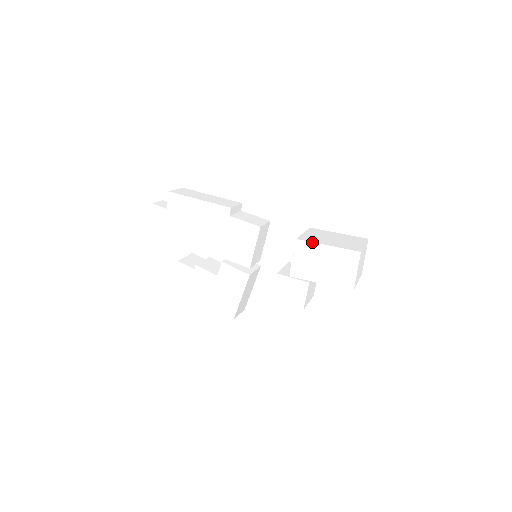
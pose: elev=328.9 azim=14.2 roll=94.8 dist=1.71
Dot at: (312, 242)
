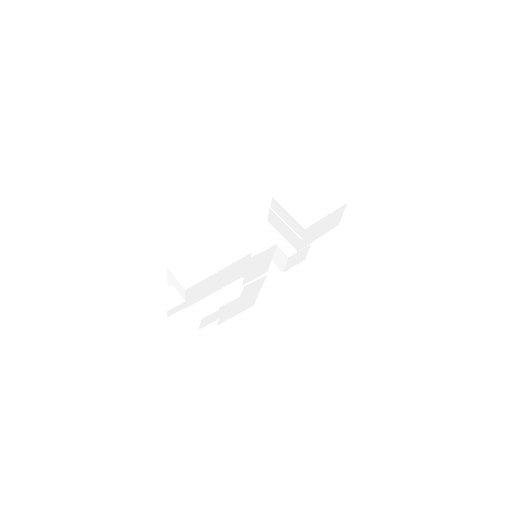
Dot at: (316, 222)
